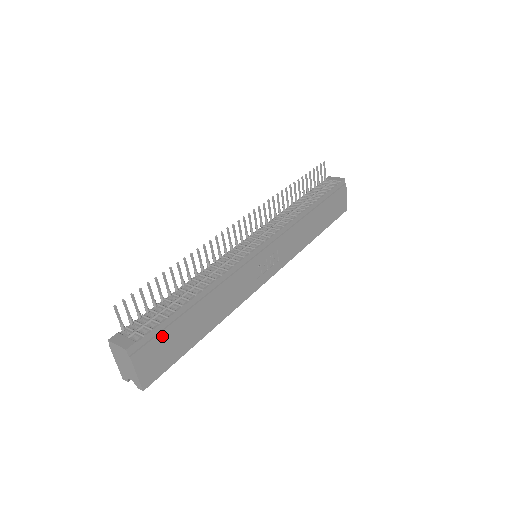
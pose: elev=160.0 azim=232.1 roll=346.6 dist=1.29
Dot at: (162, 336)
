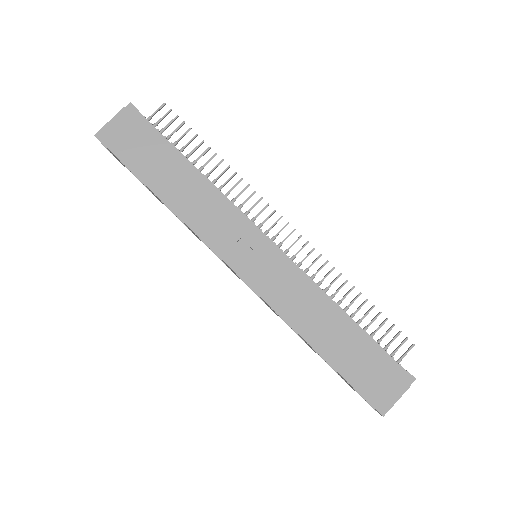
Dot at: (147, 135)
